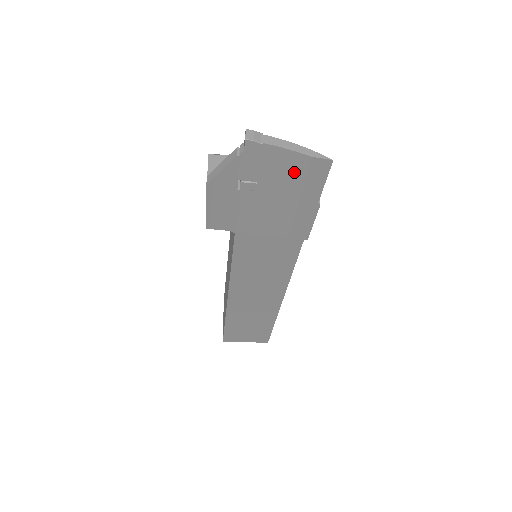
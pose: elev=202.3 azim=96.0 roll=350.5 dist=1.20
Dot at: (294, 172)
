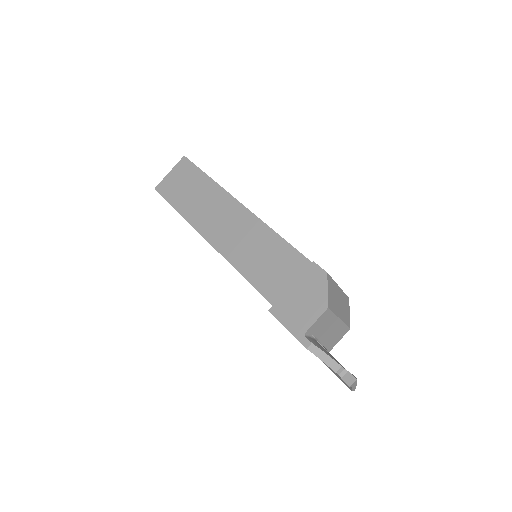
Dot at: (339, 376)
